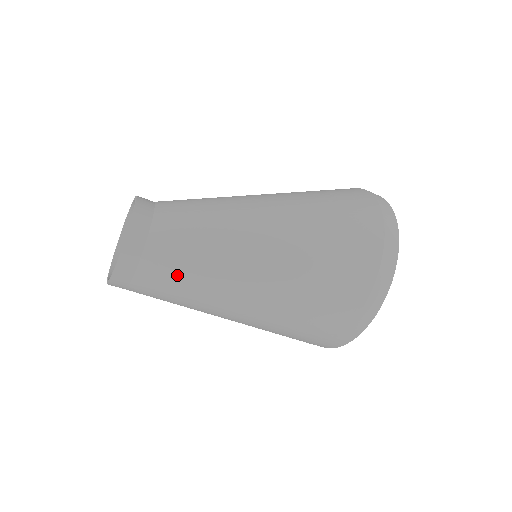
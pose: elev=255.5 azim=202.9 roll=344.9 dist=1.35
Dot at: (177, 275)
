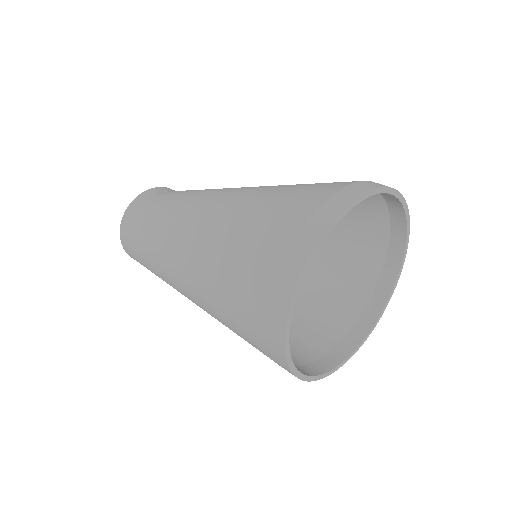
Dot at: (170, 201)
